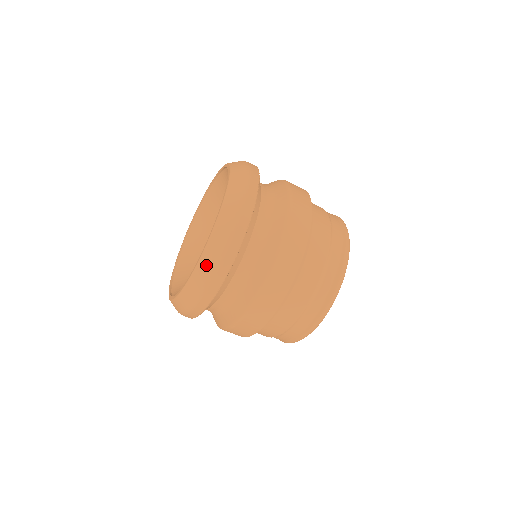
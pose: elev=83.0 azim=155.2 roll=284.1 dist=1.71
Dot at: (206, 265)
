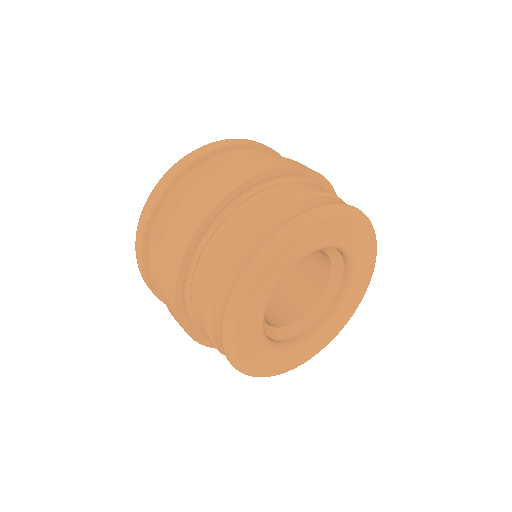
Dot at: occluded
